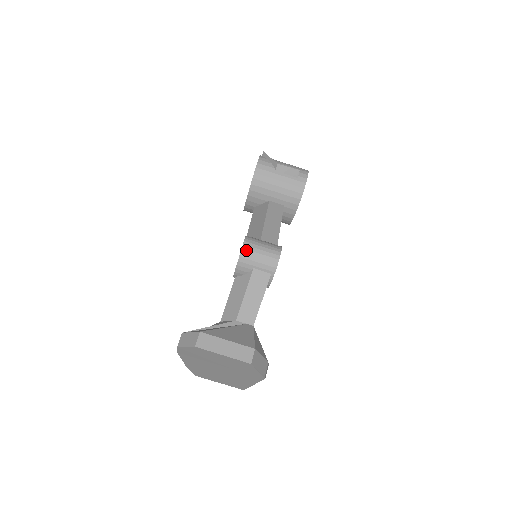
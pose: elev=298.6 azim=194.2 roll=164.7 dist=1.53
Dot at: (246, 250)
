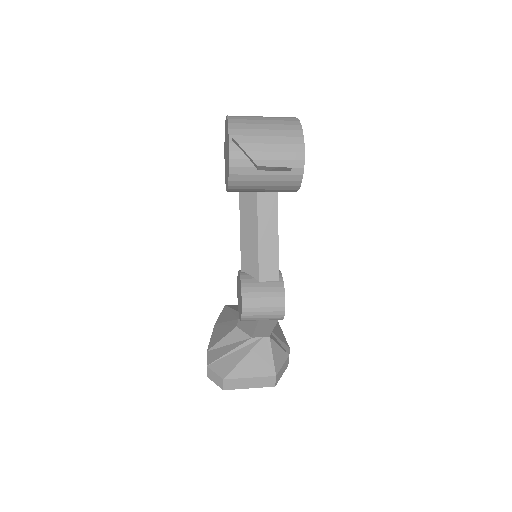
Dot at: (247, 316)
